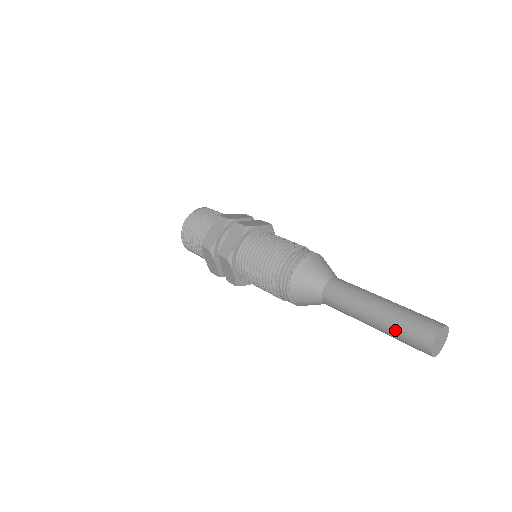
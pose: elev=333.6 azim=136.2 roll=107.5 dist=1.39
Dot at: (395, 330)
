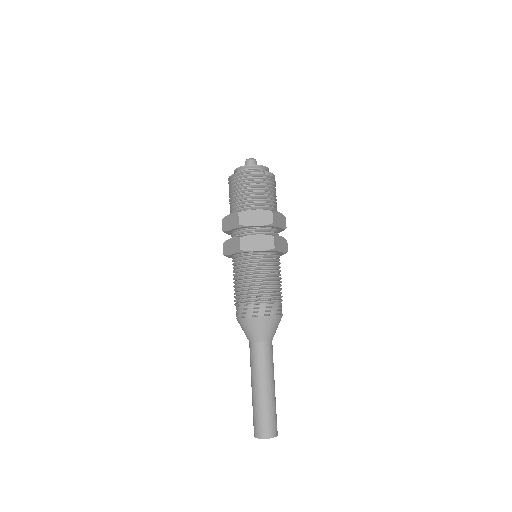
Dot at: (258, 409)
